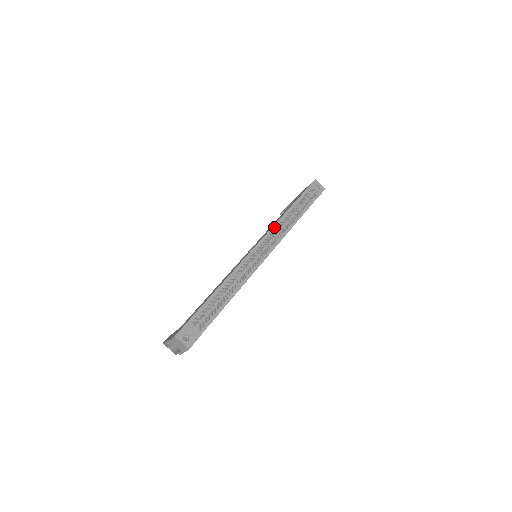
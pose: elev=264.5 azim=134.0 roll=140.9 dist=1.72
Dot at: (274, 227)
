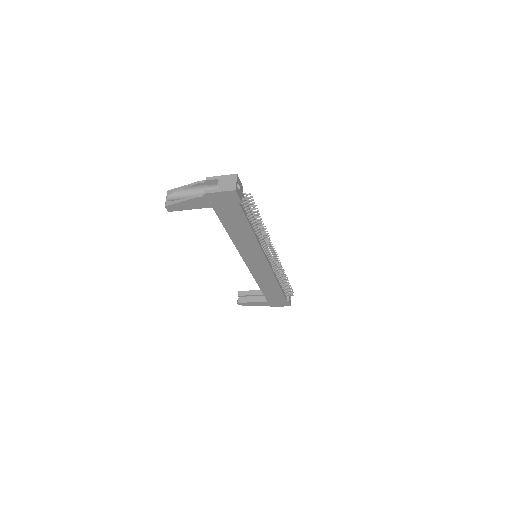
Dot at: occluded
